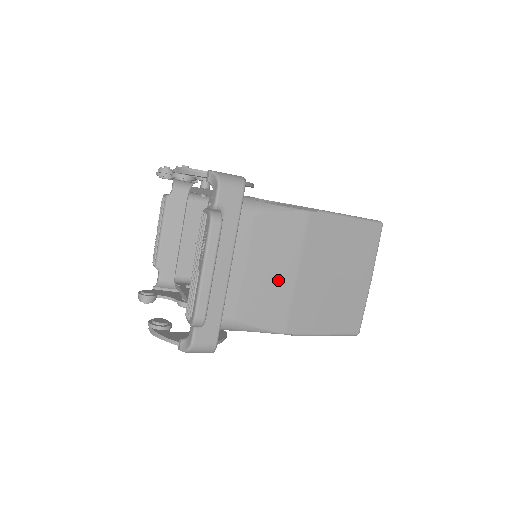
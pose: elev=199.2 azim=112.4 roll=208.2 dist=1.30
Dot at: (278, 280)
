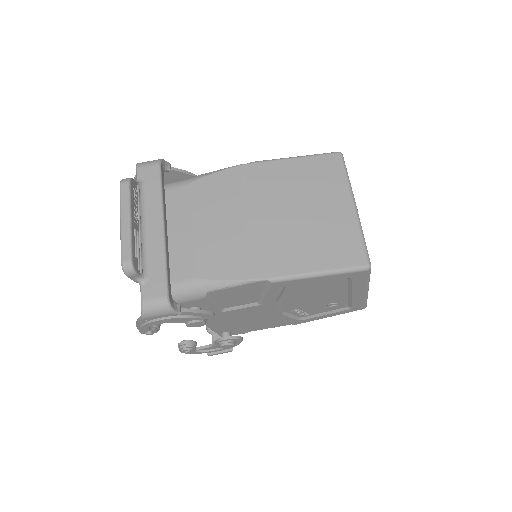
Dot at: (228, 230)
